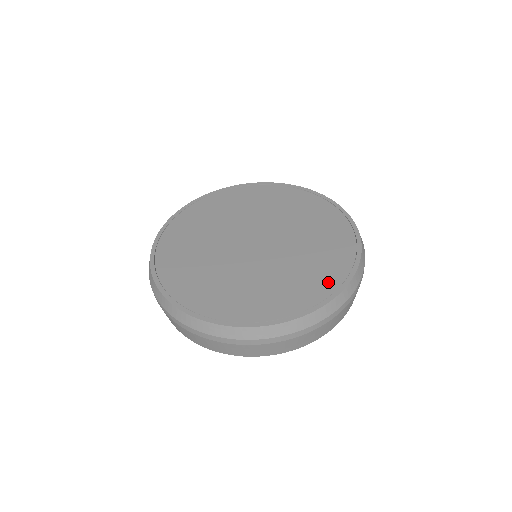
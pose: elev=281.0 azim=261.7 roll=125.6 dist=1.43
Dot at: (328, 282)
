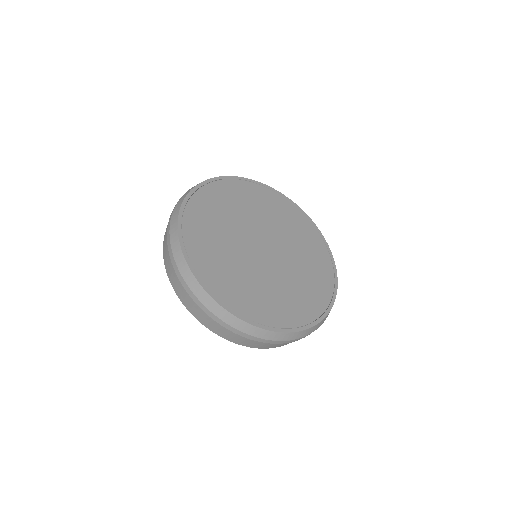
Dot at: (287, 318)
